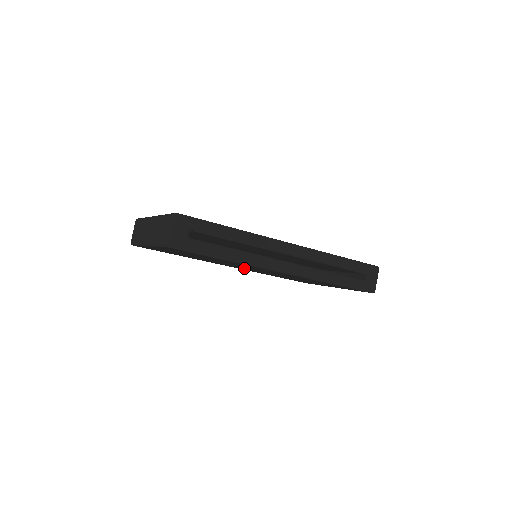
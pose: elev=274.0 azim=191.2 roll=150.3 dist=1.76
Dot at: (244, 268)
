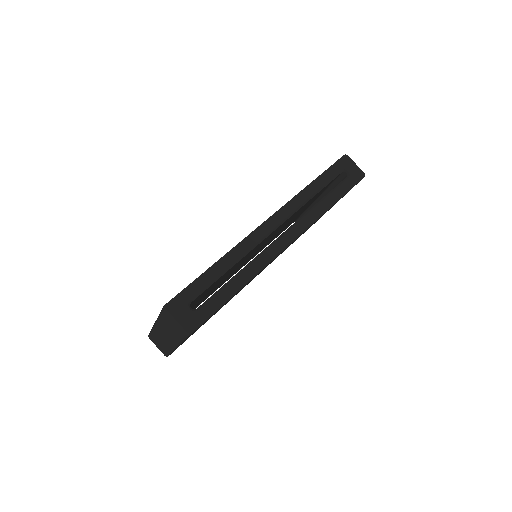
Dot at: occluded
